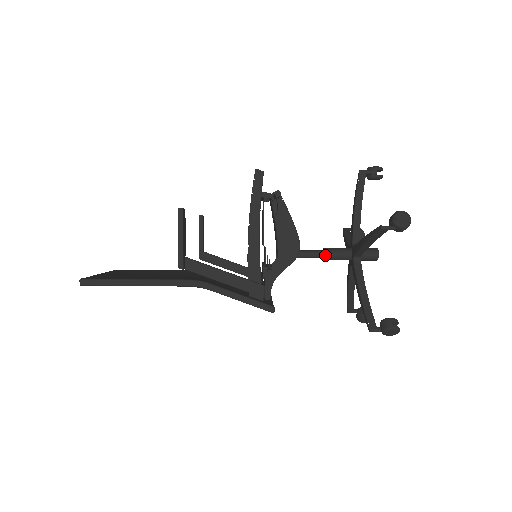
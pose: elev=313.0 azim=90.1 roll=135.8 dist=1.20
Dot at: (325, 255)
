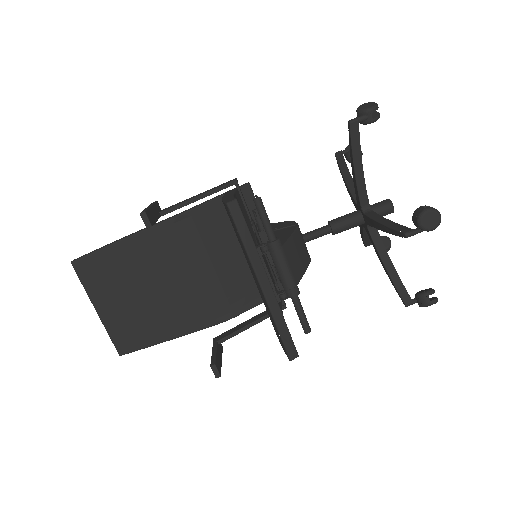
Dot at: occluded
